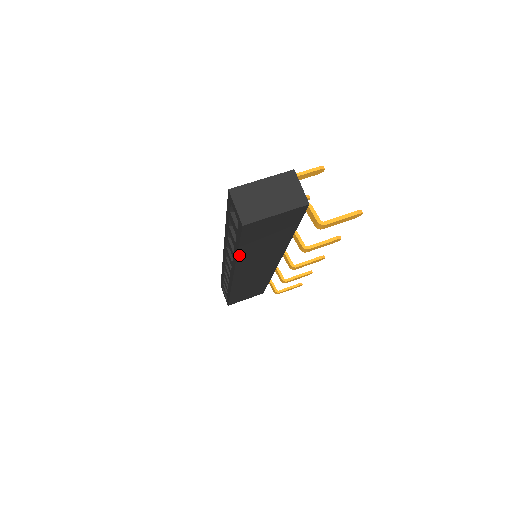
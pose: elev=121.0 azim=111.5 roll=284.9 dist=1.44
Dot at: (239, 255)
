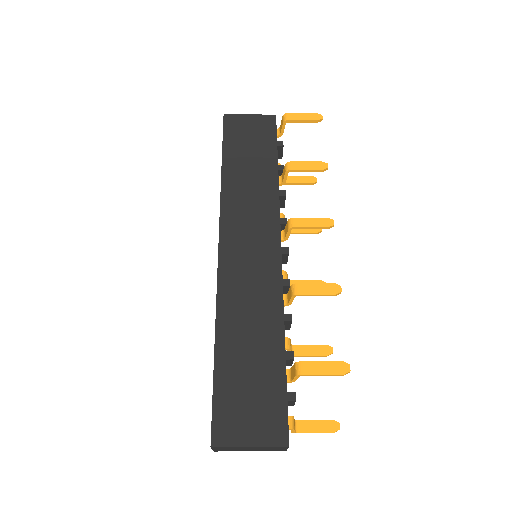
Dot at: (224, 173)
